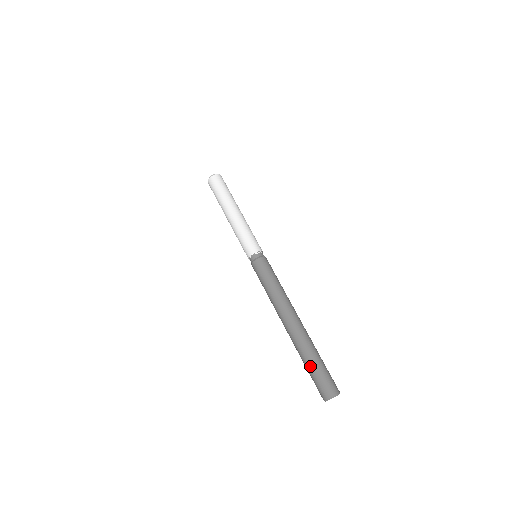
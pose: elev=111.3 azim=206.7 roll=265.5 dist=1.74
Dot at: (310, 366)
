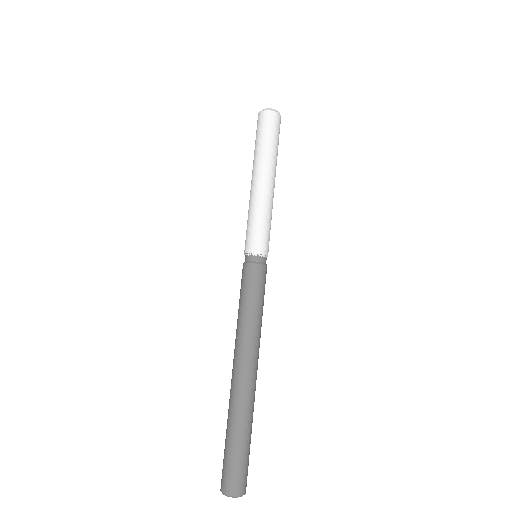
Dot at: (226, 439)
